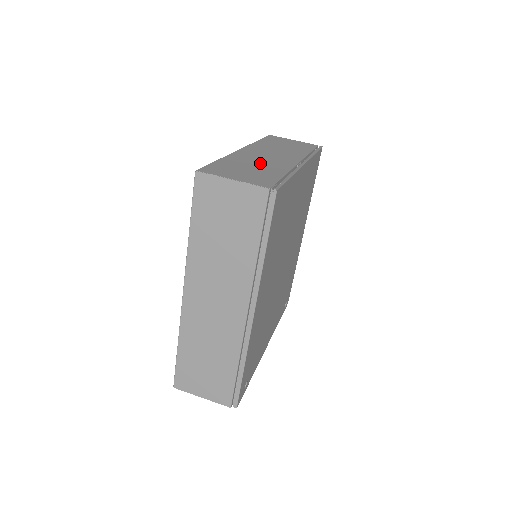
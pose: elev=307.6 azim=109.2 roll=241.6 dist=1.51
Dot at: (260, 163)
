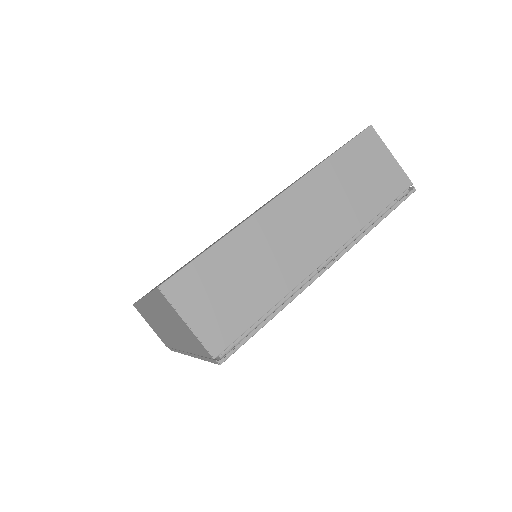
Dot at: (264, 264)
